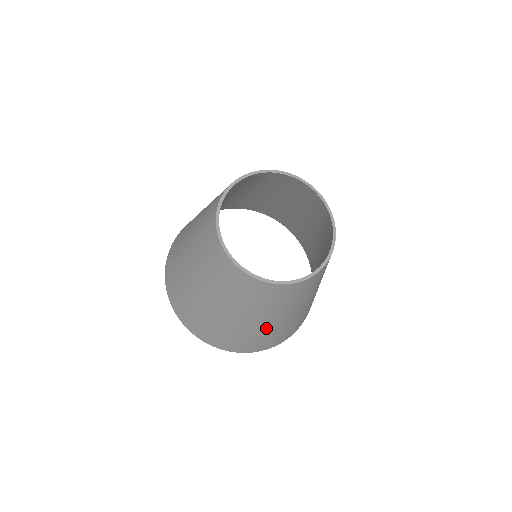
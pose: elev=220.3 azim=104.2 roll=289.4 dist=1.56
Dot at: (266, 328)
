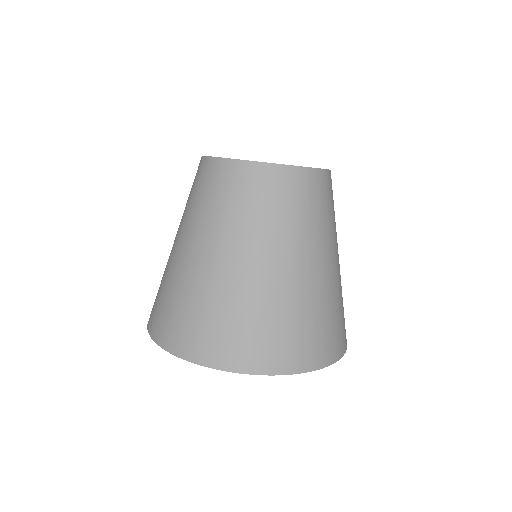
Dot at: (284, 287)
